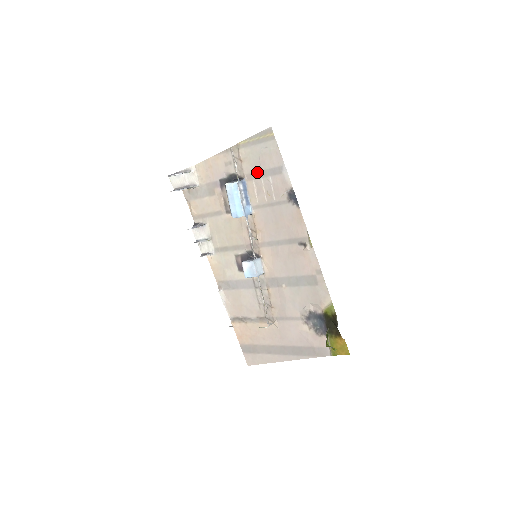
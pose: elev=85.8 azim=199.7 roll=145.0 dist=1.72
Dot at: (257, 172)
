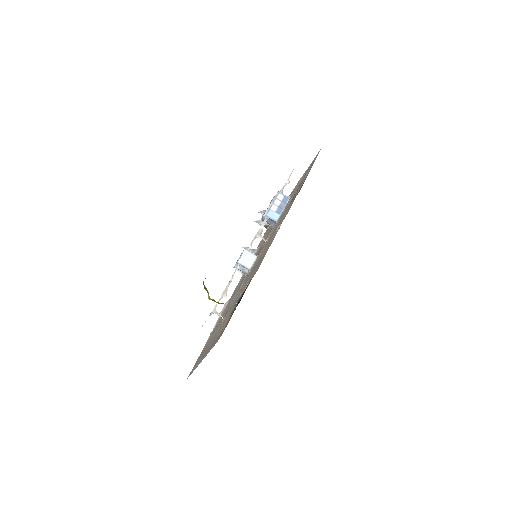
Dot at: occluded
